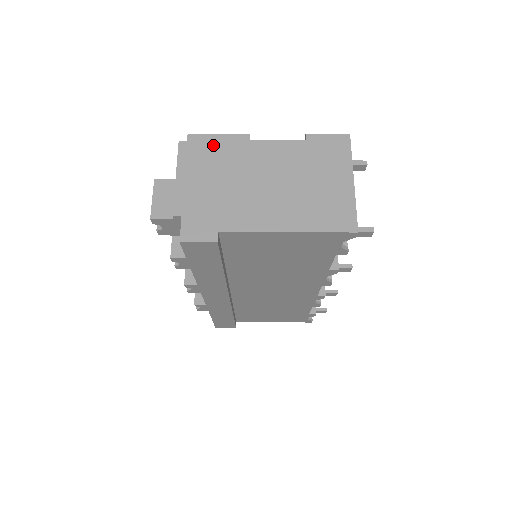
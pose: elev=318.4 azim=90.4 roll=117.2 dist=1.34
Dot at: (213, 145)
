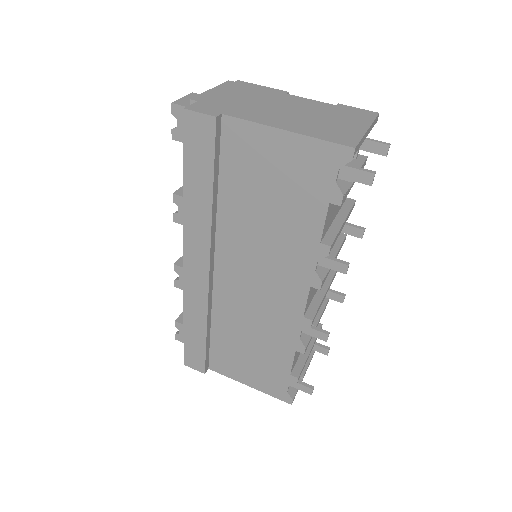
Dot at: (254, 88)
